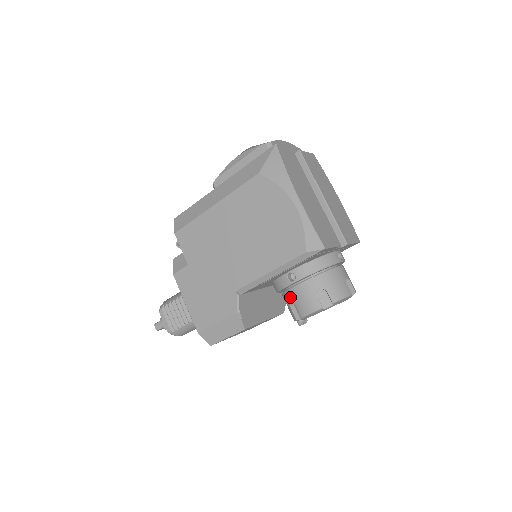
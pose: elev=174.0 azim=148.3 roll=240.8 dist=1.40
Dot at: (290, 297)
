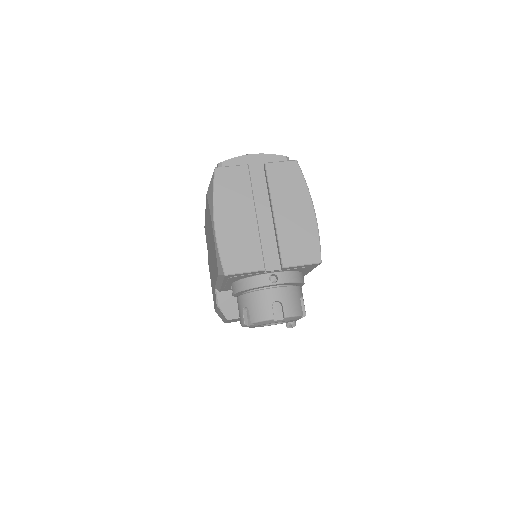
Dot at: occluded
